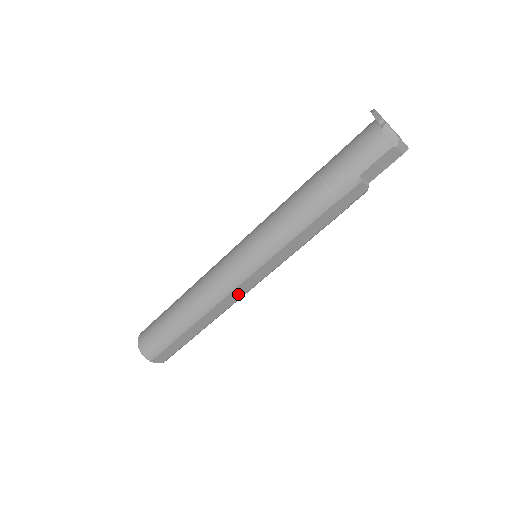
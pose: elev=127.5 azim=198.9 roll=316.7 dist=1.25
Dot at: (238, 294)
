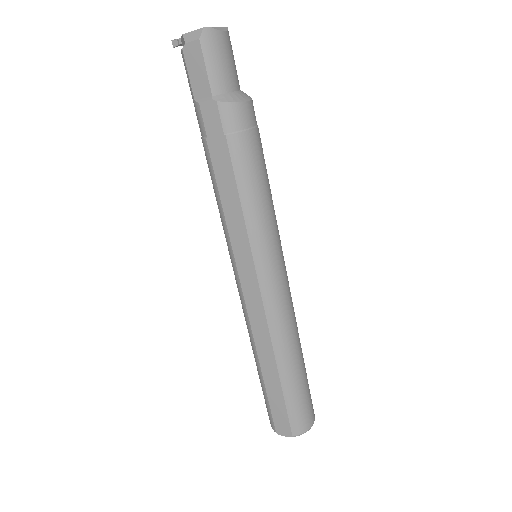
Dot at: (257, 308)
